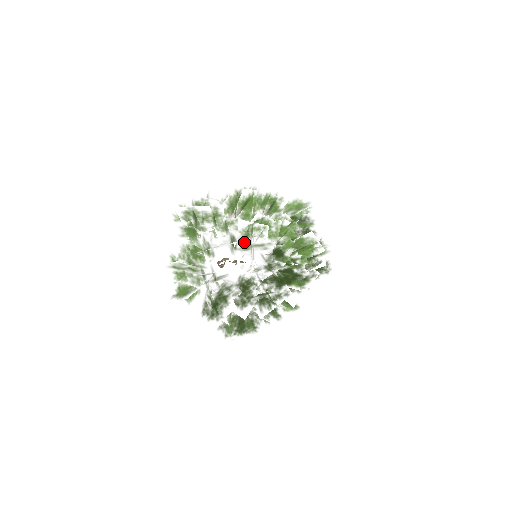
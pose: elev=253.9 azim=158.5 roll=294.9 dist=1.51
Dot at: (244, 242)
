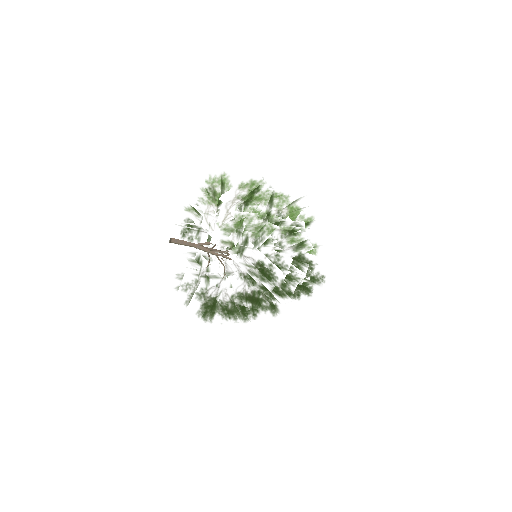
Dot at: occluded
